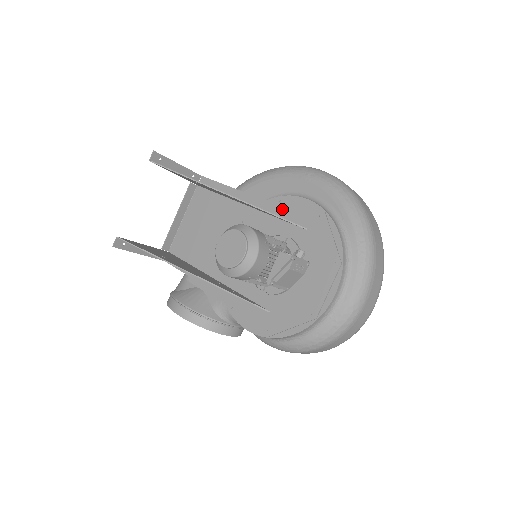
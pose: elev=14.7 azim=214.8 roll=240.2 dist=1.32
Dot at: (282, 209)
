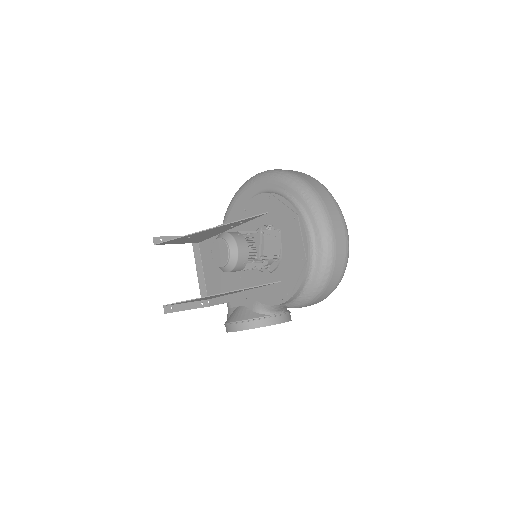
Dot at: (249, 213)
